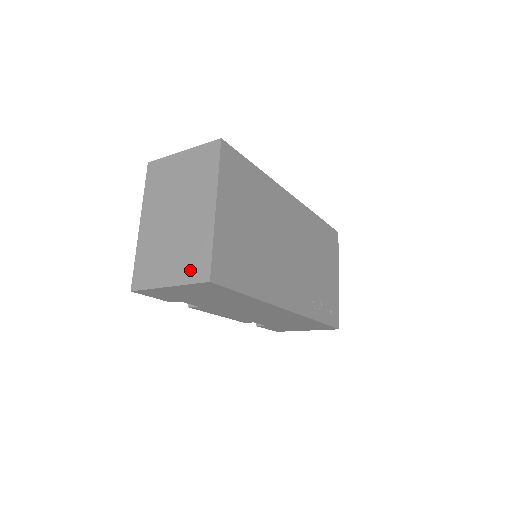
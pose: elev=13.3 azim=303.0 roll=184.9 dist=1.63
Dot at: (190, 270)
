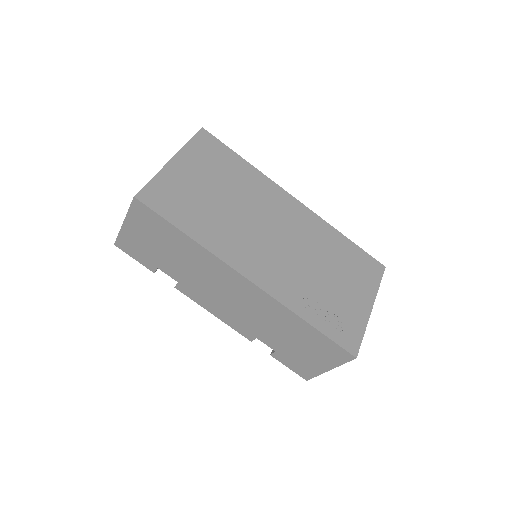
Dot at: occluded
